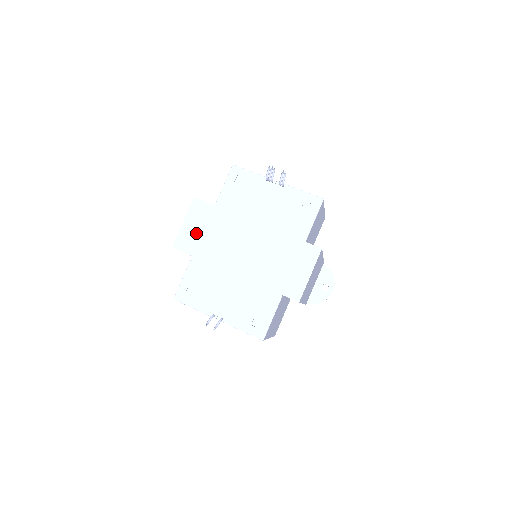
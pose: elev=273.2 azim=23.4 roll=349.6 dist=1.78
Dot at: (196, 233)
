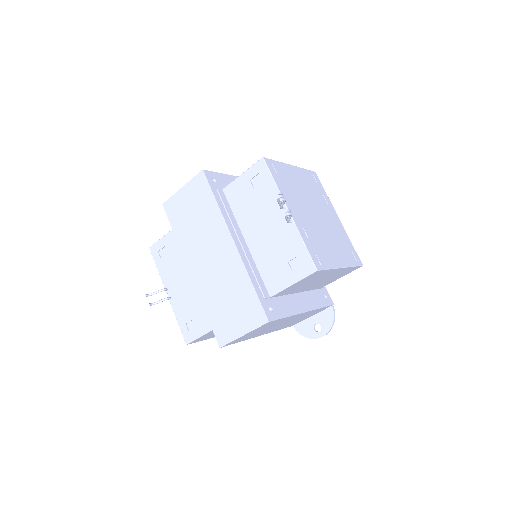
Dot at: (185, 207)
